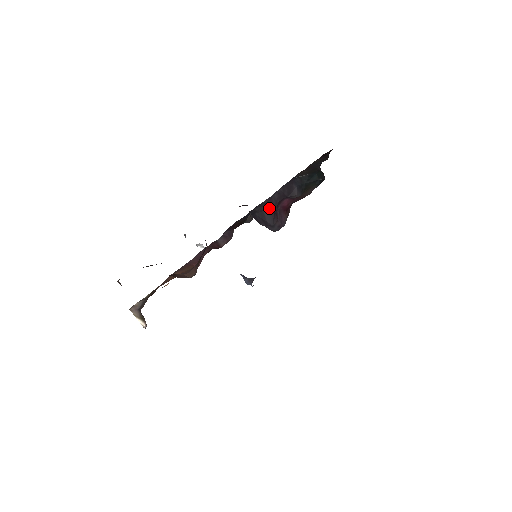
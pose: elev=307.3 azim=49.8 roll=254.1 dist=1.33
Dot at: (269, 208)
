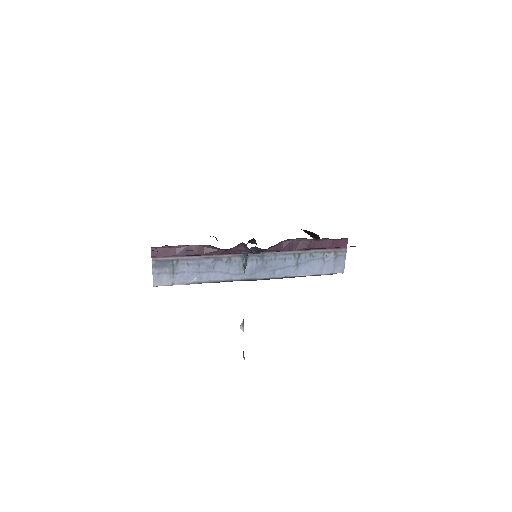
Dot at: occluded
